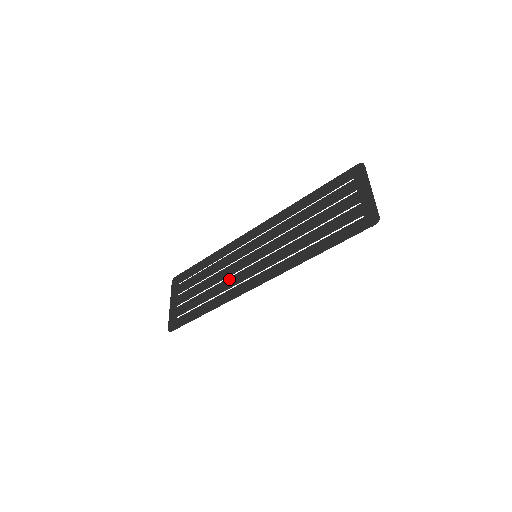
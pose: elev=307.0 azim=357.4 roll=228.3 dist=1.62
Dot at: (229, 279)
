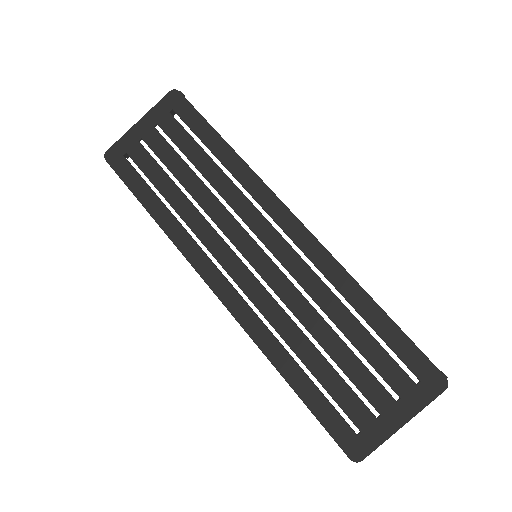
Dot at: (208, 227)
